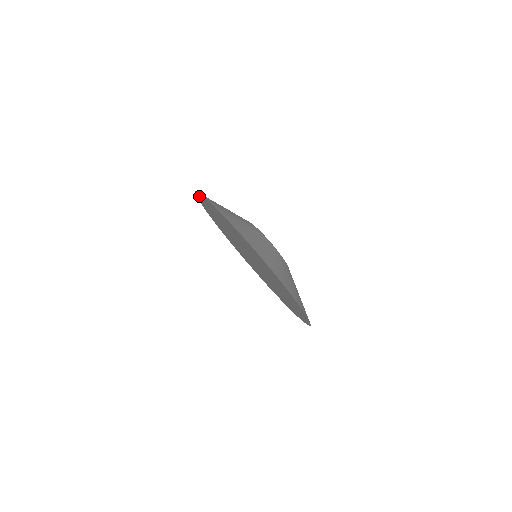
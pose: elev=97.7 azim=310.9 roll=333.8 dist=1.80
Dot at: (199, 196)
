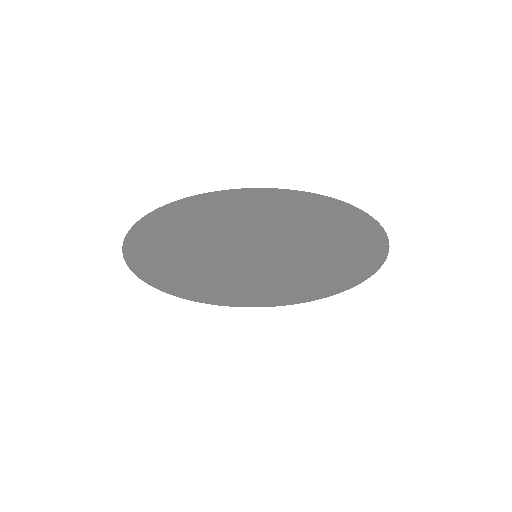
Dot at: (140, 272)
